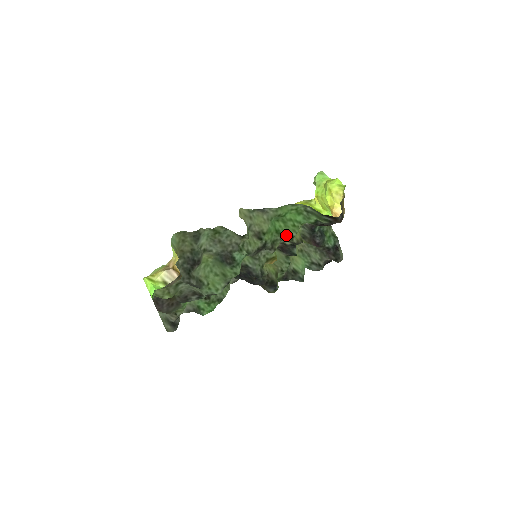
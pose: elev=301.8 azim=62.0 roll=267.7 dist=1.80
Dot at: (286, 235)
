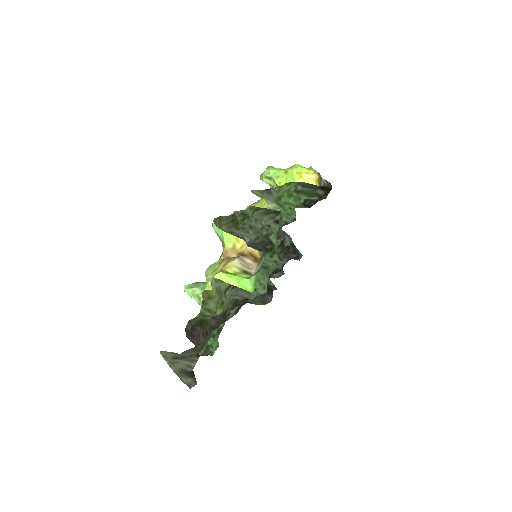
Dot at: (288, 219)
